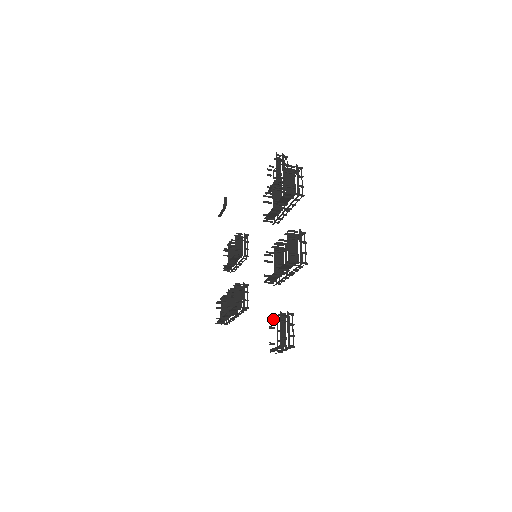
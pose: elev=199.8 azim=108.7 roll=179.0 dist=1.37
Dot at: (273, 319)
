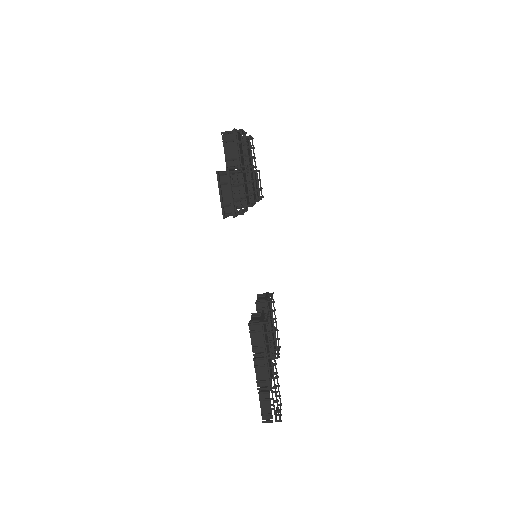
Dot at: occluded
